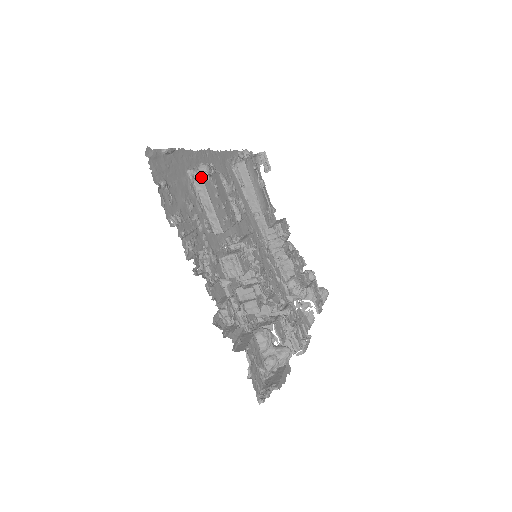
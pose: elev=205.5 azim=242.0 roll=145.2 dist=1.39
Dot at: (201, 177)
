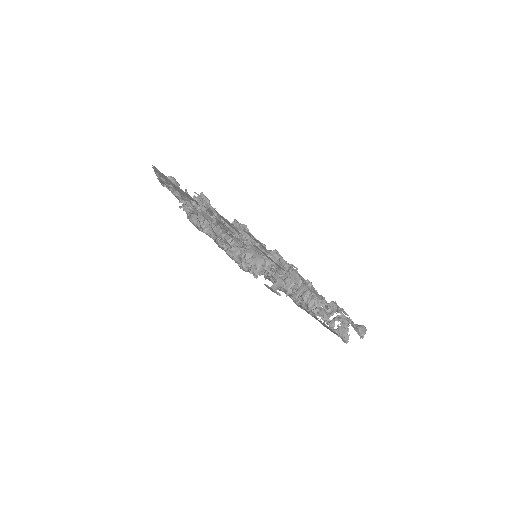
Dot at: occluded
